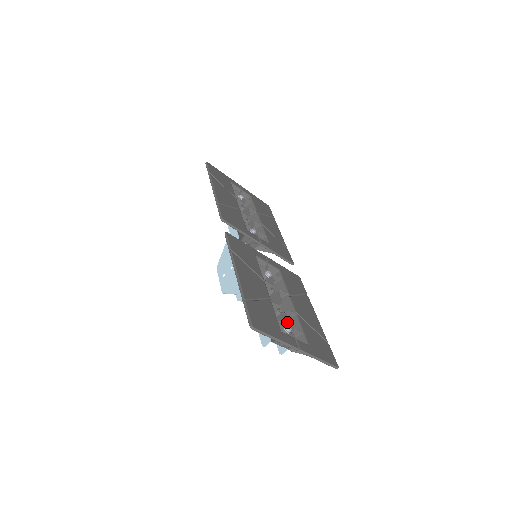
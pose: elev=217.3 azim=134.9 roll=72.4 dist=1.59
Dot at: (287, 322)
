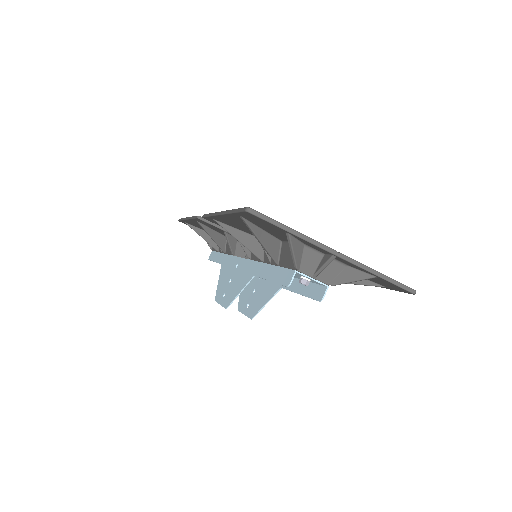
Dot at: occluded
